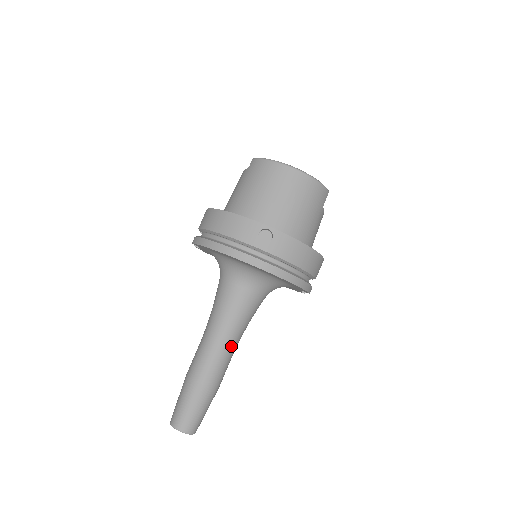
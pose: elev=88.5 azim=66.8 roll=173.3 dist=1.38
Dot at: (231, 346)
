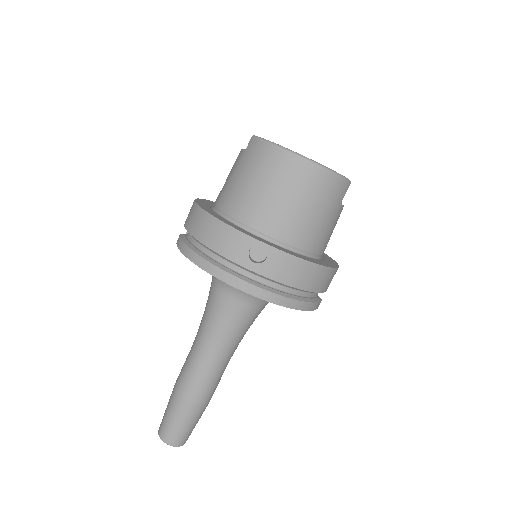
Dot at: (223, 361)
